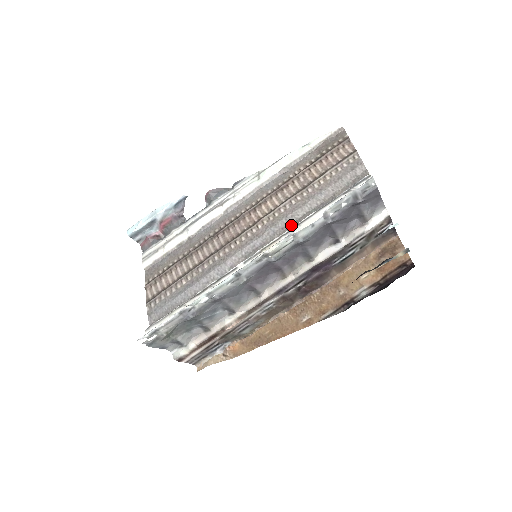
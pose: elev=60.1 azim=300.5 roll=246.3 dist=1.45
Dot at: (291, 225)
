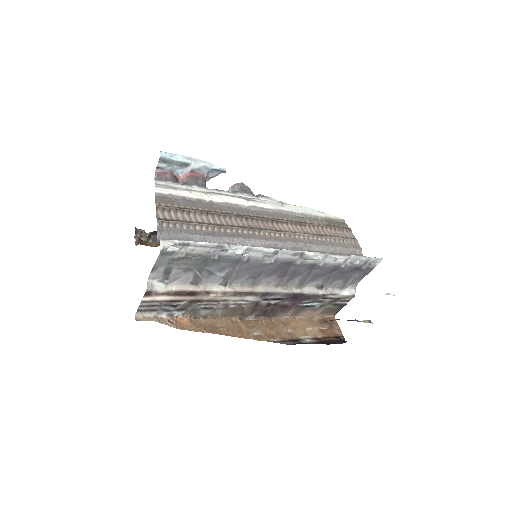
Dot at: occluded
